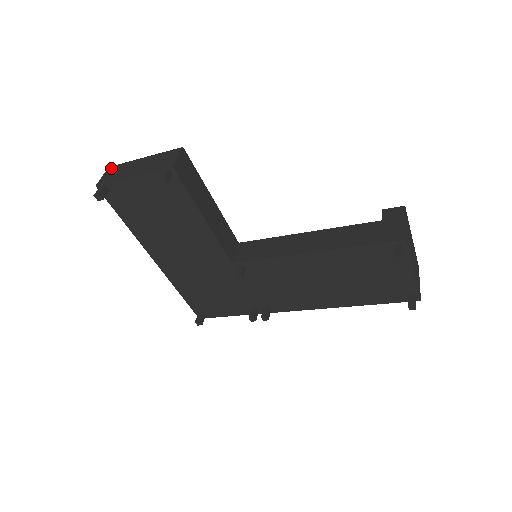
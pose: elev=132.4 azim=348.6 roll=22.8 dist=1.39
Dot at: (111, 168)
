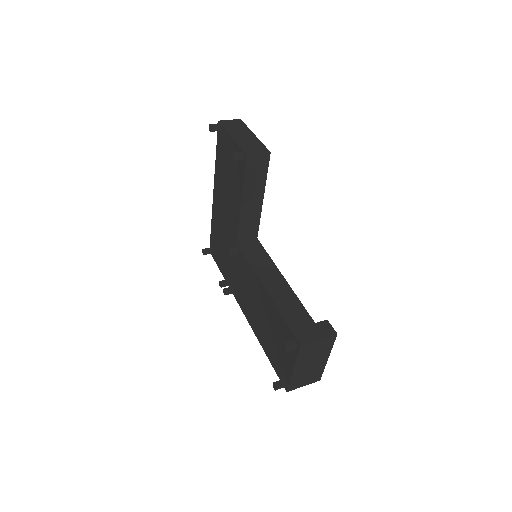
Dot at: (239, 121)
